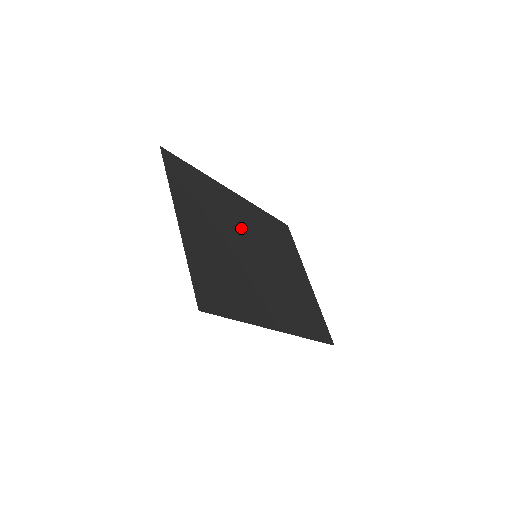
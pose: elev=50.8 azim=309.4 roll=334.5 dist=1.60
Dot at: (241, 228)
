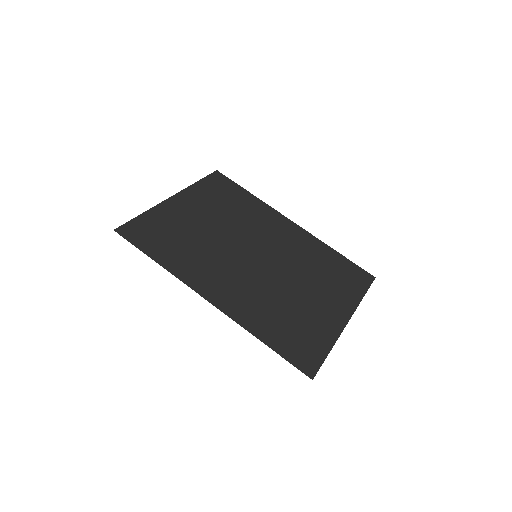
Dot at: (261, 236)
